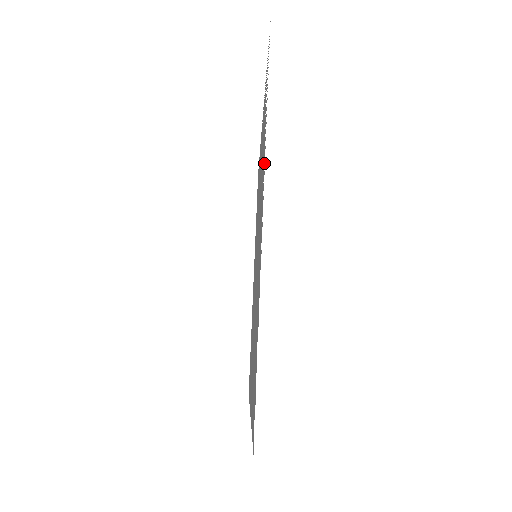
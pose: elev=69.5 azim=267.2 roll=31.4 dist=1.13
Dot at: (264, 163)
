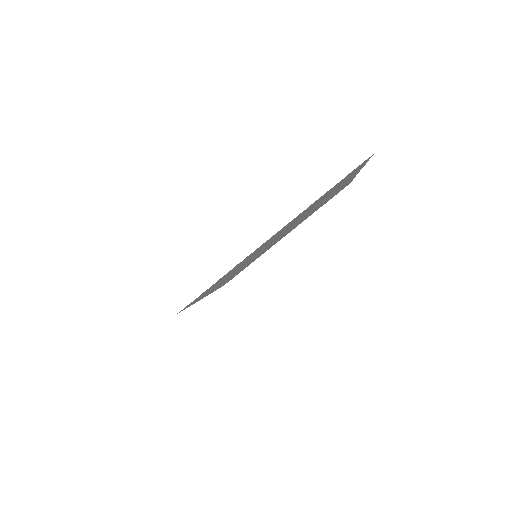
Dot at: occluded
